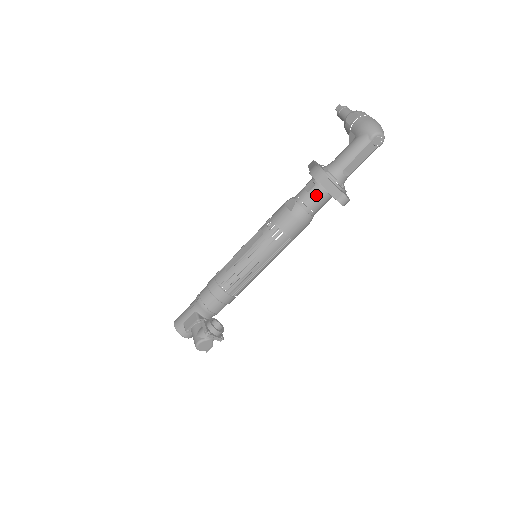
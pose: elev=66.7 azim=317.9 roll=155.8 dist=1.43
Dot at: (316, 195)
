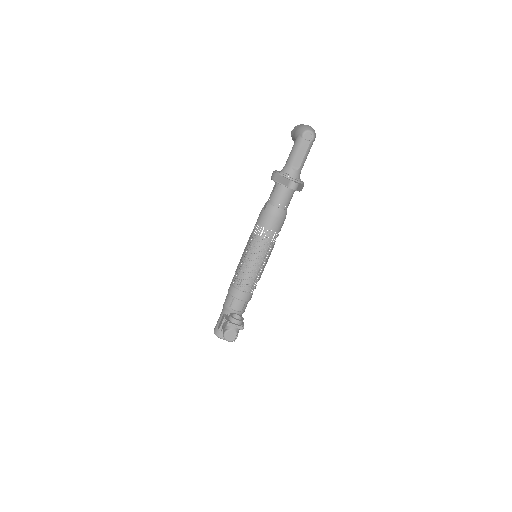
Dot at: (278, 192)
